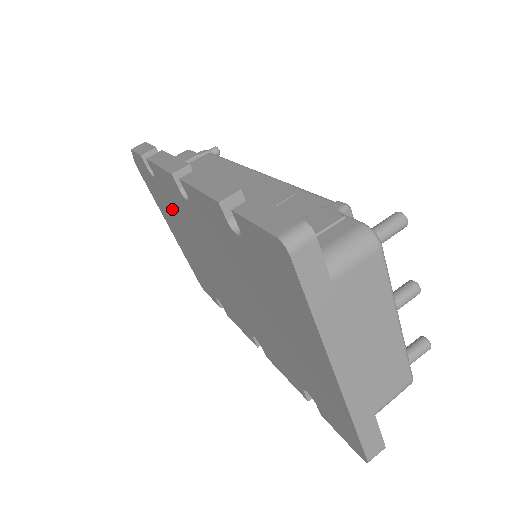
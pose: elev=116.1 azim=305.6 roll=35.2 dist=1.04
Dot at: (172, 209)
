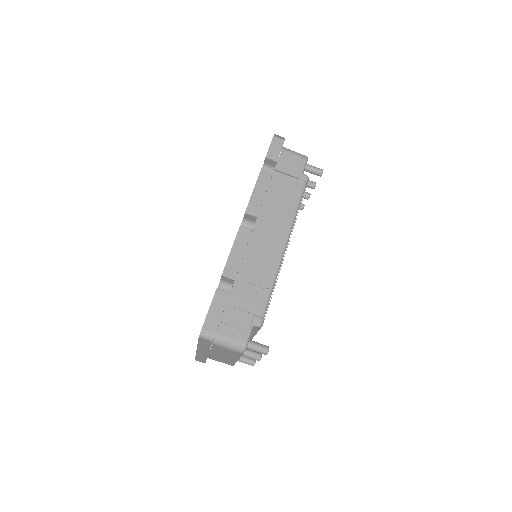
Dot at: occluded
